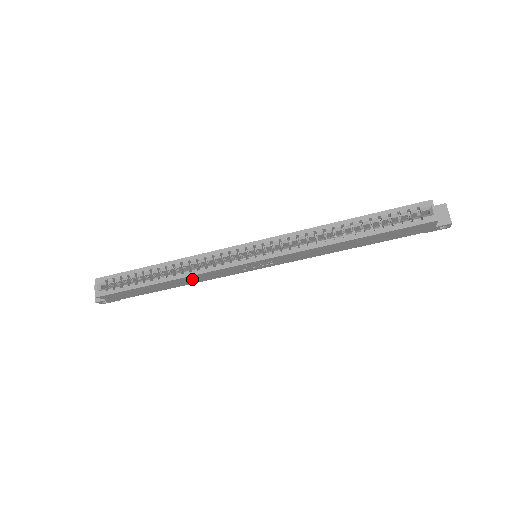
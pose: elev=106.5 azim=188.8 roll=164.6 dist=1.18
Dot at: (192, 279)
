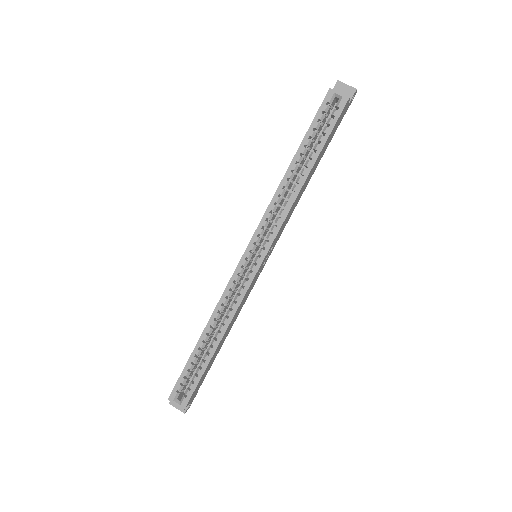
Dot at: (233, 321)
